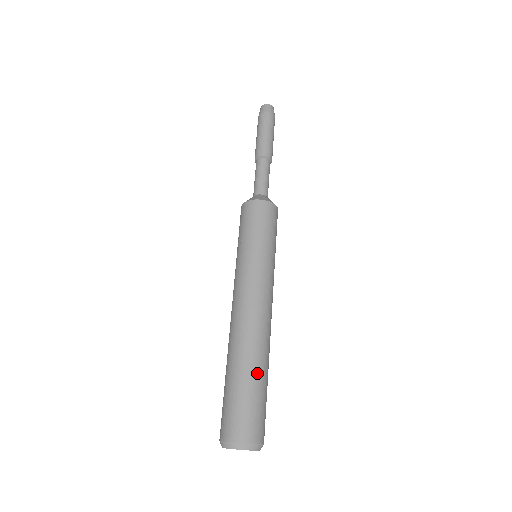
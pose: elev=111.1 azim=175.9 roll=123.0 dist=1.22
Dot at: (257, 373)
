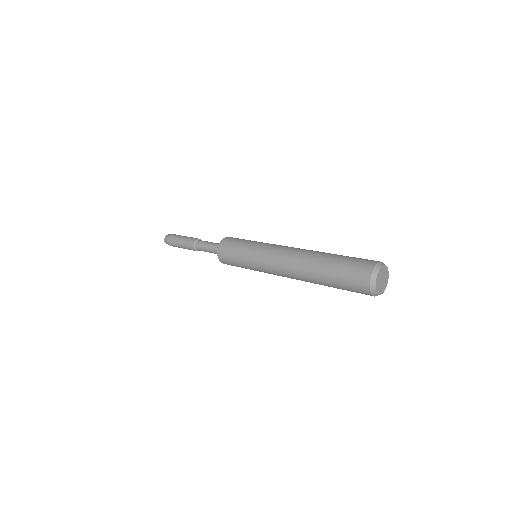
Dot at: occluded
